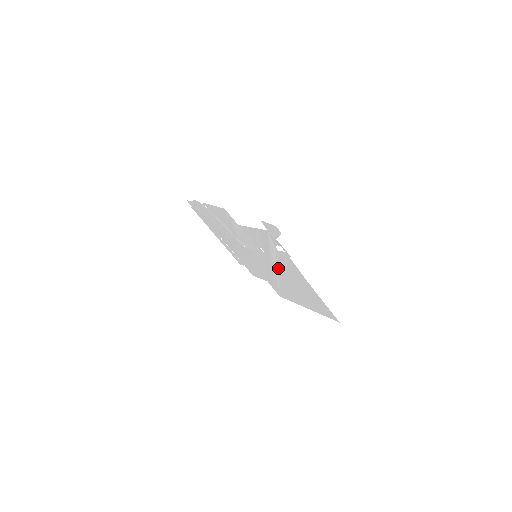
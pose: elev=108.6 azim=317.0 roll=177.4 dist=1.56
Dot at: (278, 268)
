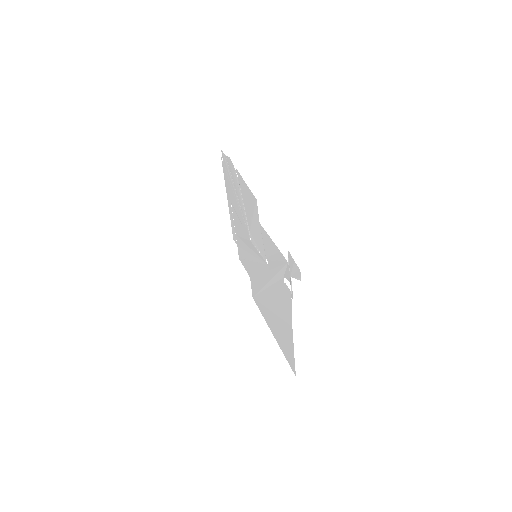
Dot at: (271, 287)
